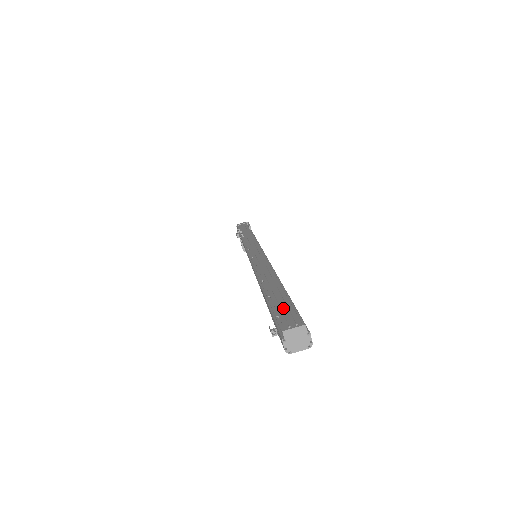
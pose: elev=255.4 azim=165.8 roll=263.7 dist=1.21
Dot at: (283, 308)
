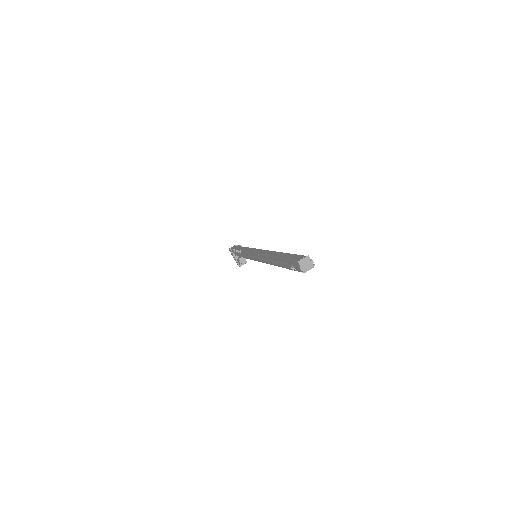
Dot at: (292, 257)
